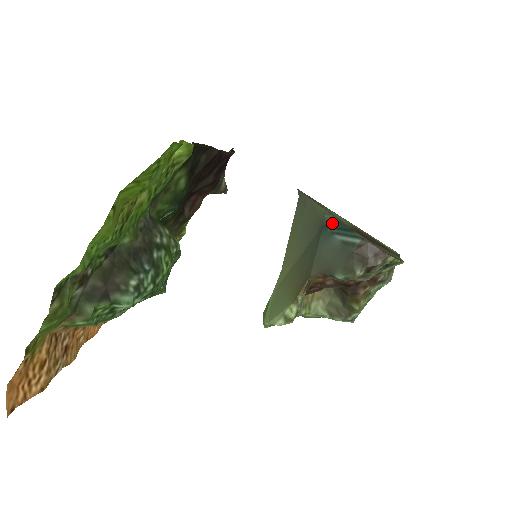
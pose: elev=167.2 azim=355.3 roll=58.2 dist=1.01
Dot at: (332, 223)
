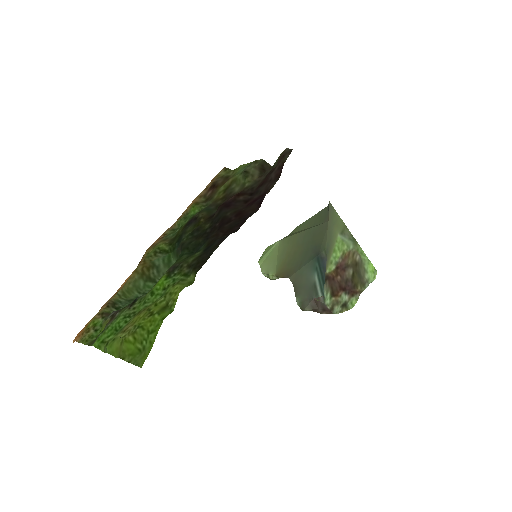
Dot at: (322, 262)
